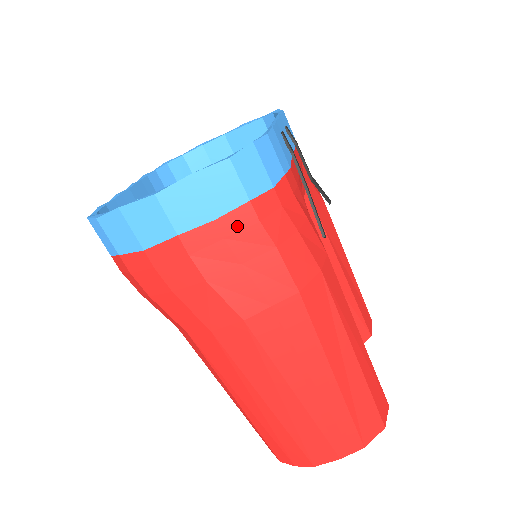
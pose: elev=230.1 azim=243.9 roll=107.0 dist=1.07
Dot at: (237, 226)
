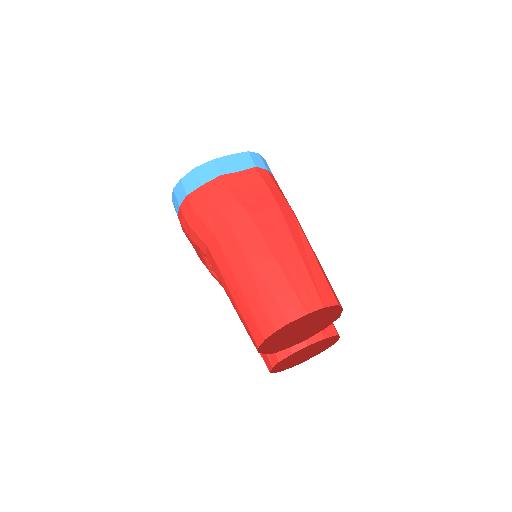
Dot at: (249, 175)
